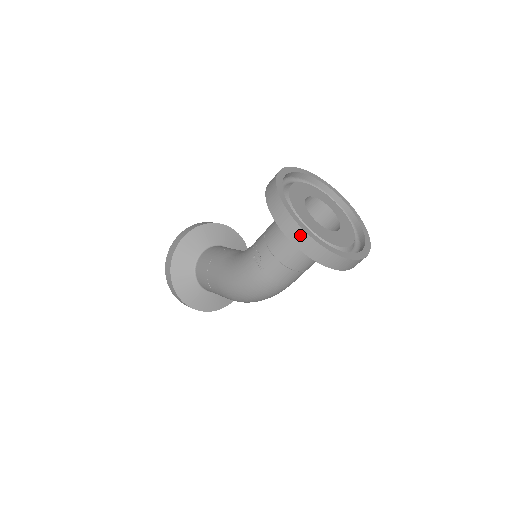
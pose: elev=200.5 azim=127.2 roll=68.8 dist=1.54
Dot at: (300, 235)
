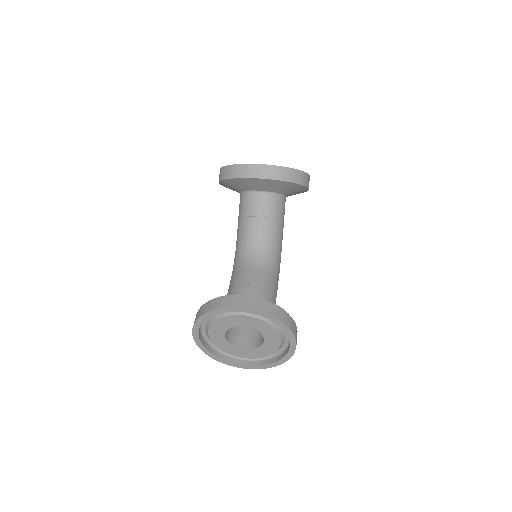
Dot at: occluded
